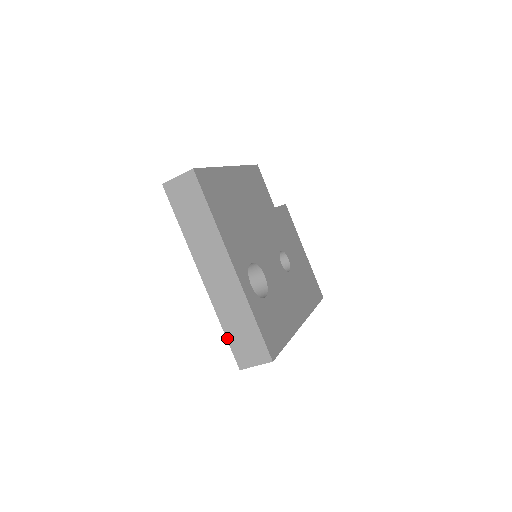
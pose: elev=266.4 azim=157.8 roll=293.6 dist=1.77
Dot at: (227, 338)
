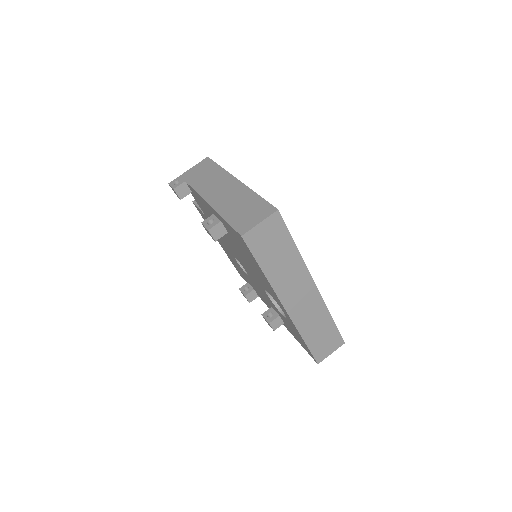
Dot at: (308, 346)
